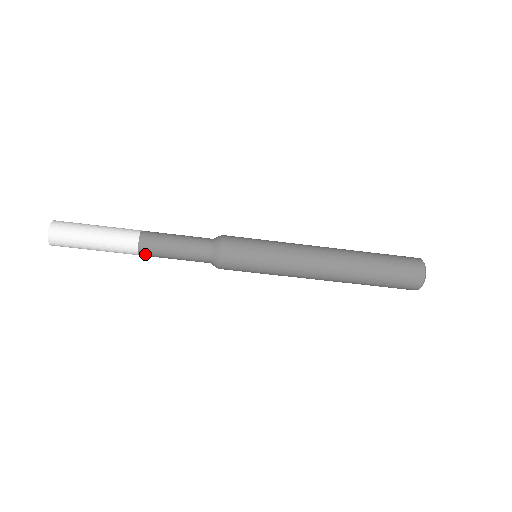
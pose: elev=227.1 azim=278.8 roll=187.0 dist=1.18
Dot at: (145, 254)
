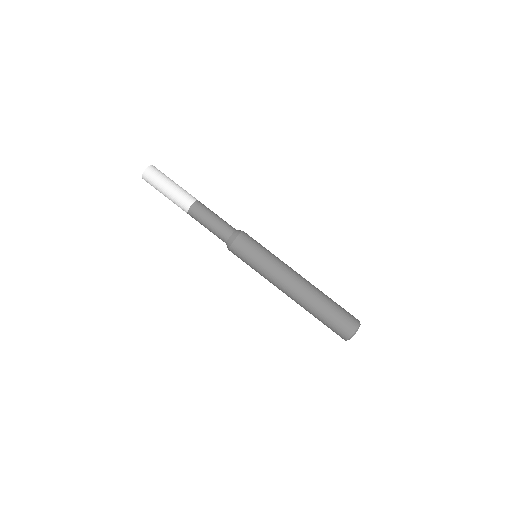
Dot at: (194, 209)
